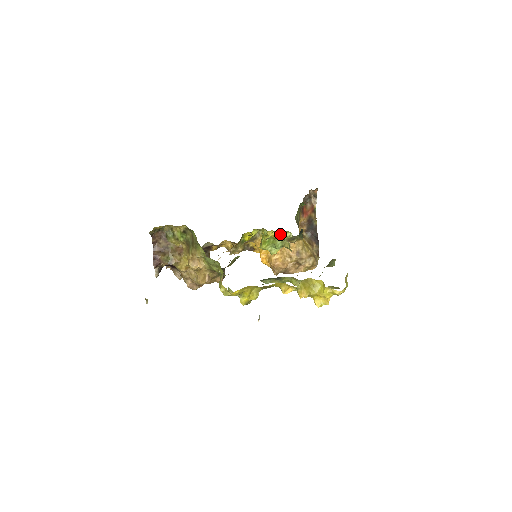
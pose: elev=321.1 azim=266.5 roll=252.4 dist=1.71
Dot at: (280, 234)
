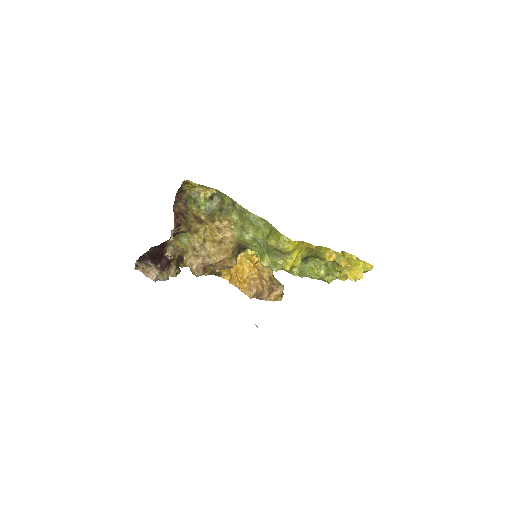
Dot at: occluded
